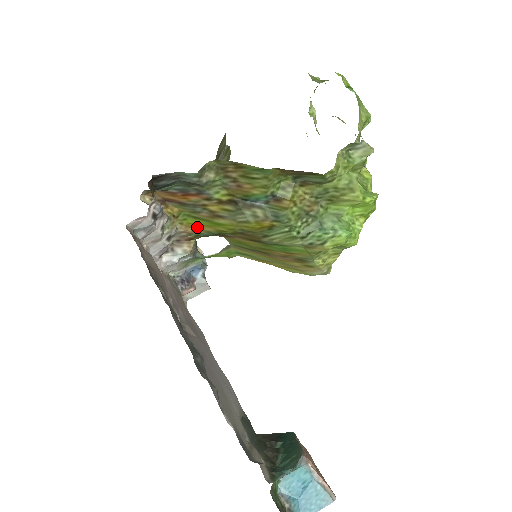
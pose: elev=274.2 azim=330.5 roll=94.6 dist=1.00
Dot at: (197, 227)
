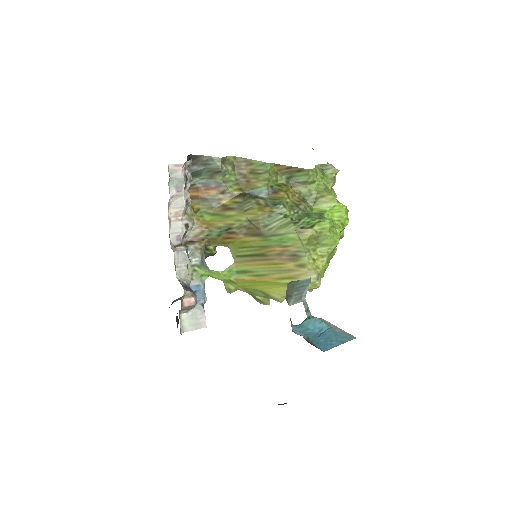
Dot at: (210, 225)
